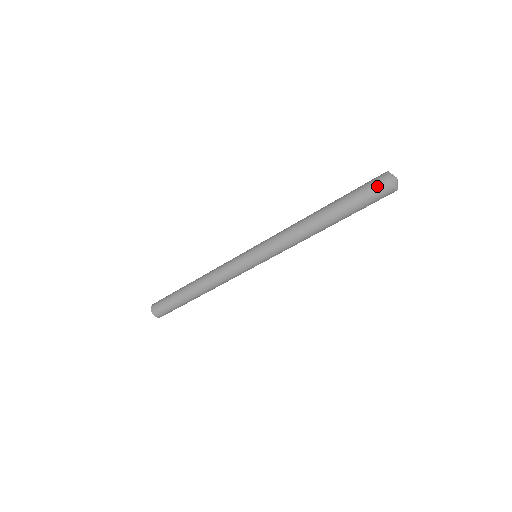
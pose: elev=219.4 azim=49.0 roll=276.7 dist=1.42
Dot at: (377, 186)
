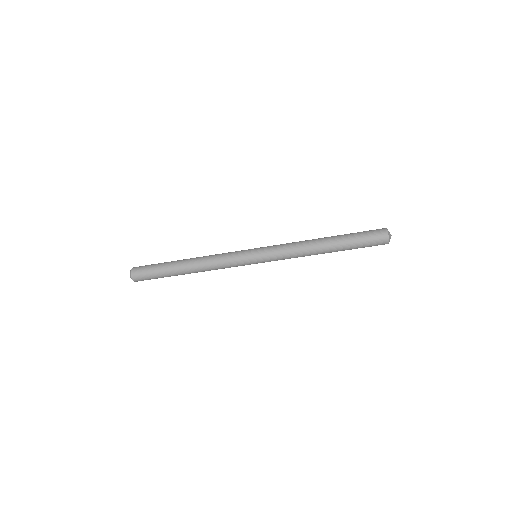
Dot at: (377, 231)
